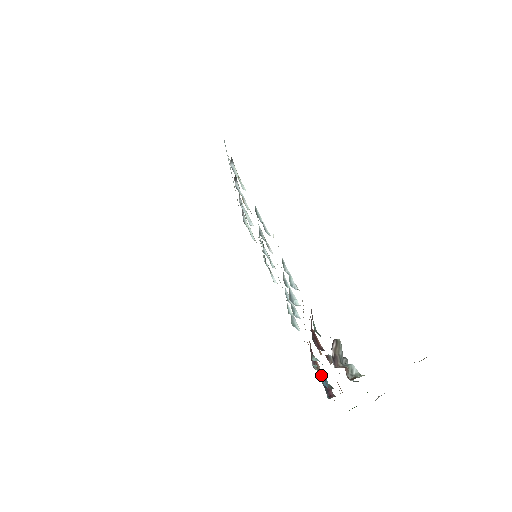
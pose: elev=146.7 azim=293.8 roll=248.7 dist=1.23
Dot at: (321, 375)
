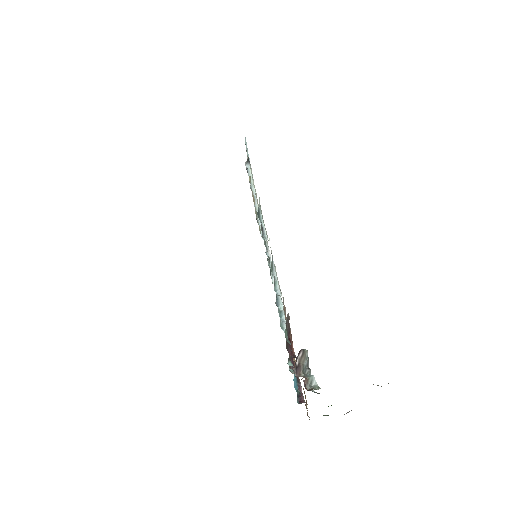
Dot at: (294, 380)
